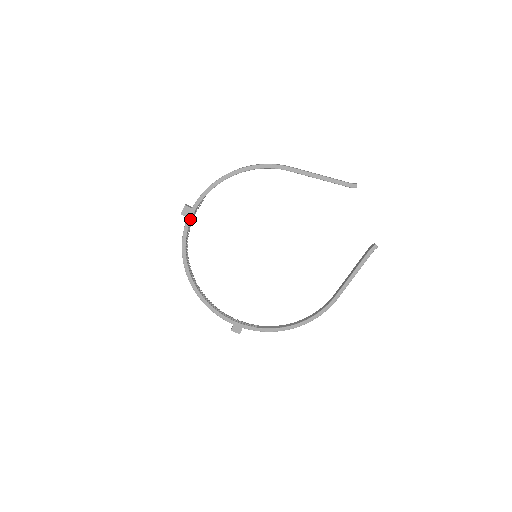
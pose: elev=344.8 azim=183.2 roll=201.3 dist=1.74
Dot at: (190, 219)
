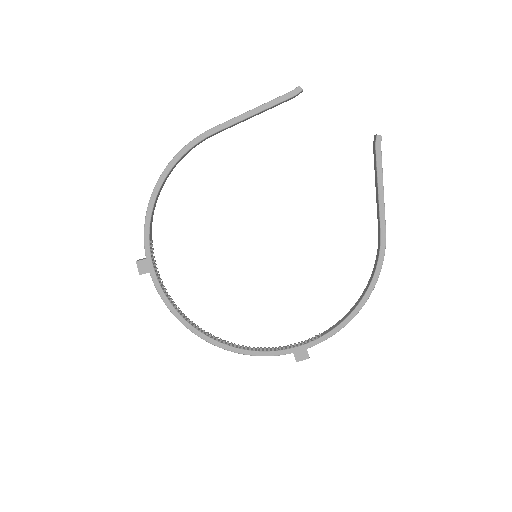
Dot at: (153, 272)
